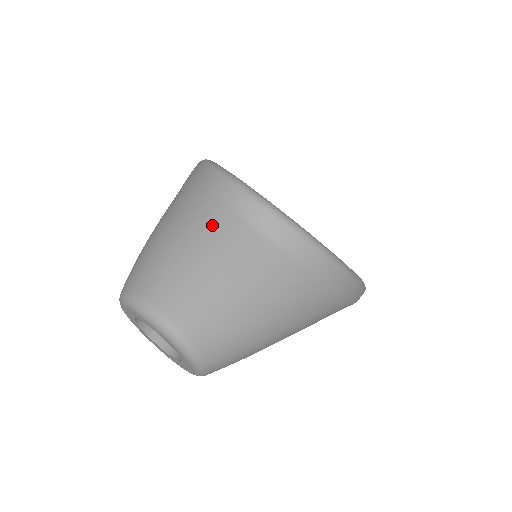
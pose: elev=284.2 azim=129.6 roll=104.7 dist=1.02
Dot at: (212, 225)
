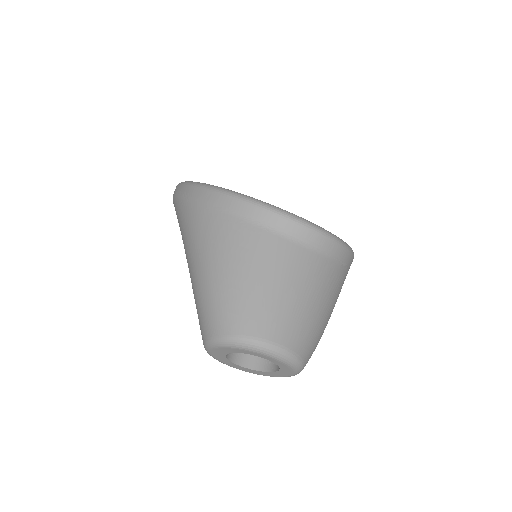
Dot at: (272, 254)
